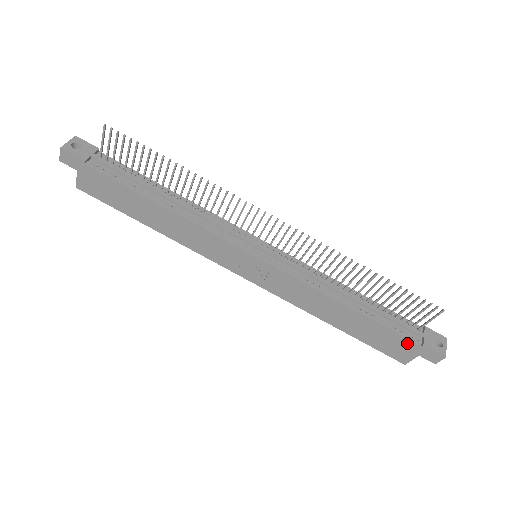
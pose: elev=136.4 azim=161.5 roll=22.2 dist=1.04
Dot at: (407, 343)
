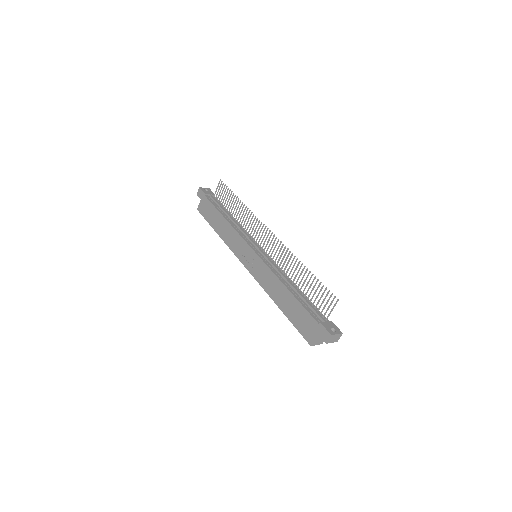
Dot at: (312, 321)
